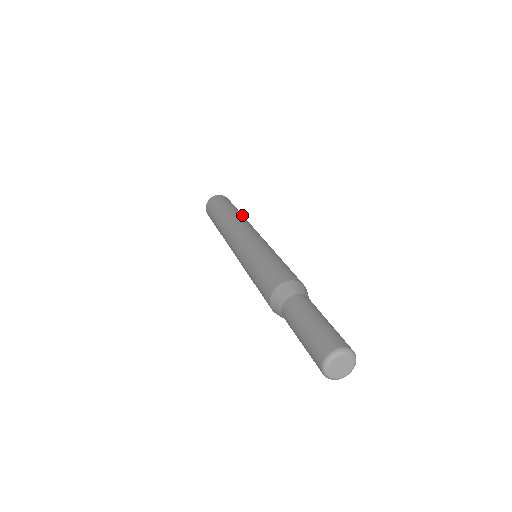
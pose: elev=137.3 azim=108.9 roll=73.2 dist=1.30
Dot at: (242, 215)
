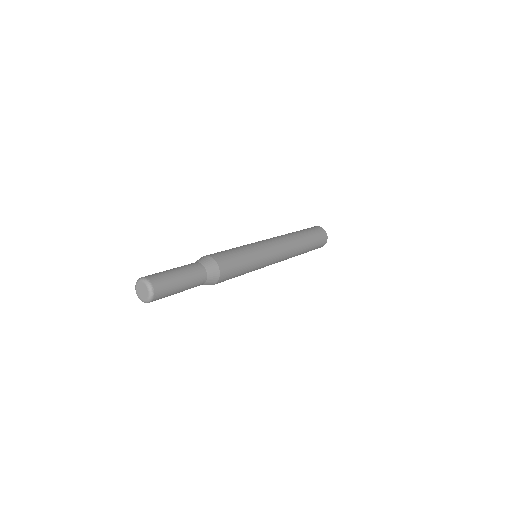
Dot at: (299, 236)
